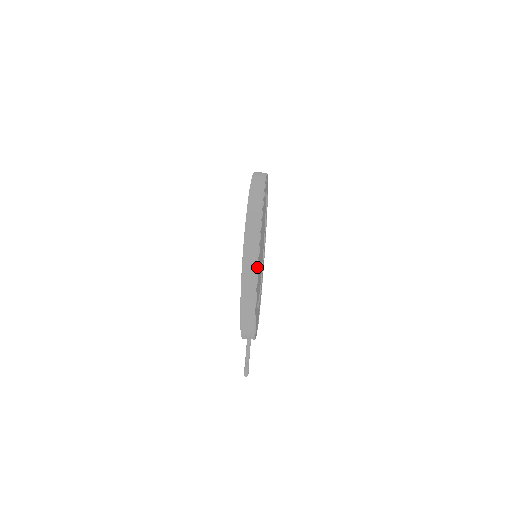
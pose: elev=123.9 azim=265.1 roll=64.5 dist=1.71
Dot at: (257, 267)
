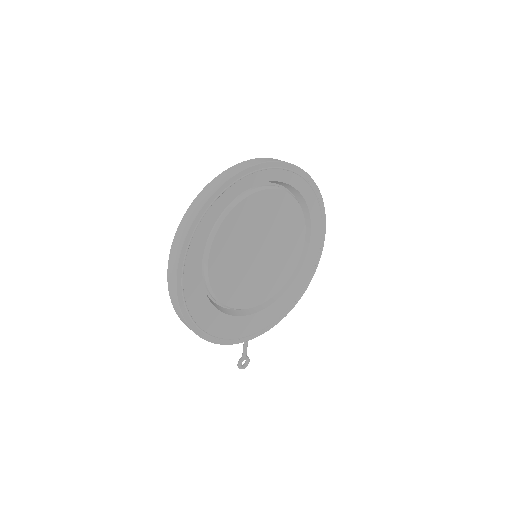
Dot at: (178, 303)
